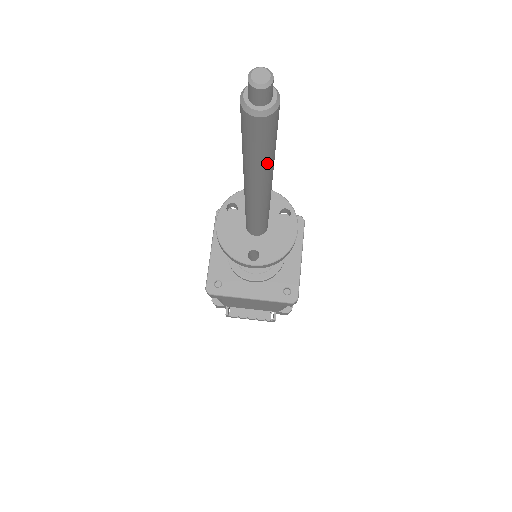
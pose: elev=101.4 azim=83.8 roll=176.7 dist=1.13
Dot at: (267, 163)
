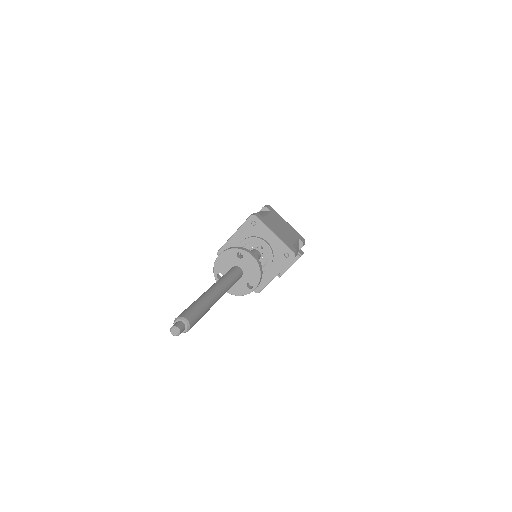
Dot at: (207, 309)
